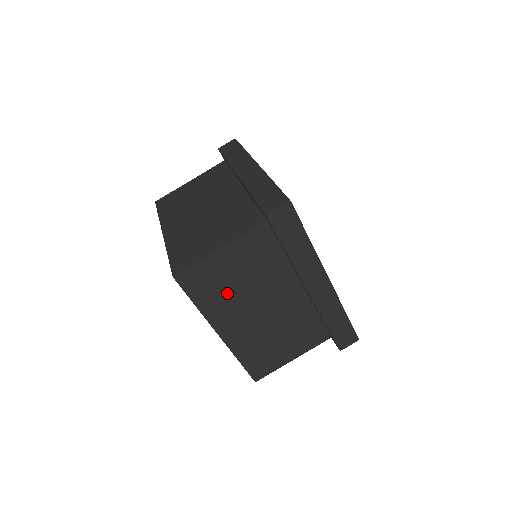
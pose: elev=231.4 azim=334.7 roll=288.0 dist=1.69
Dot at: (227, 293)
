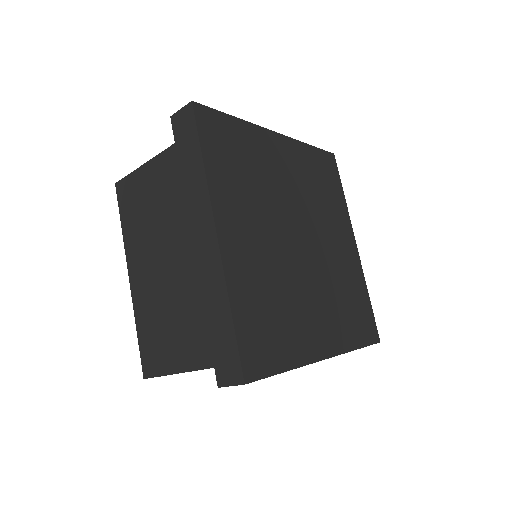
Dot at: (144, 222)
